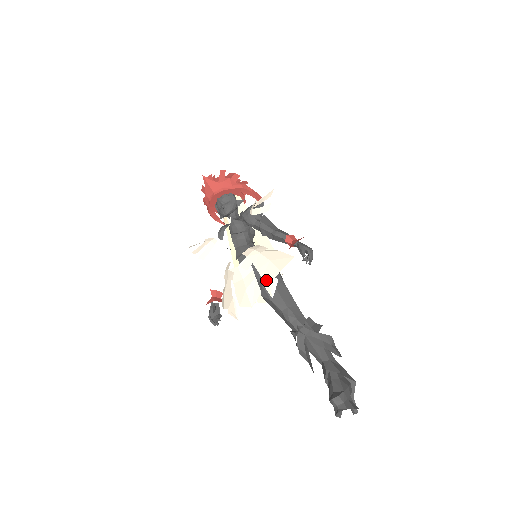
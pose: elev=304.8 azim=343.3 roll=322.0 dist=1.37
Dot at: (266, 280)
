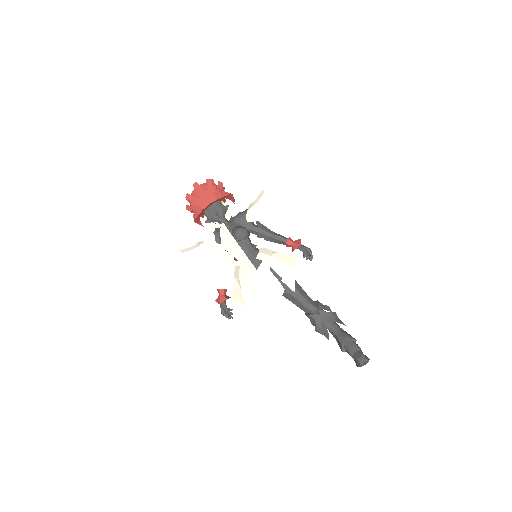
Dot at: (286, 279)
